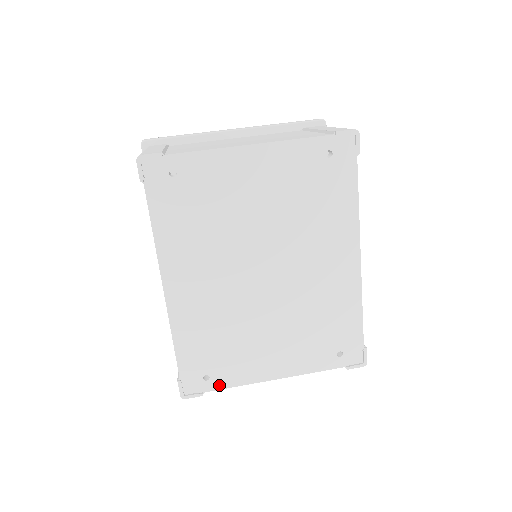
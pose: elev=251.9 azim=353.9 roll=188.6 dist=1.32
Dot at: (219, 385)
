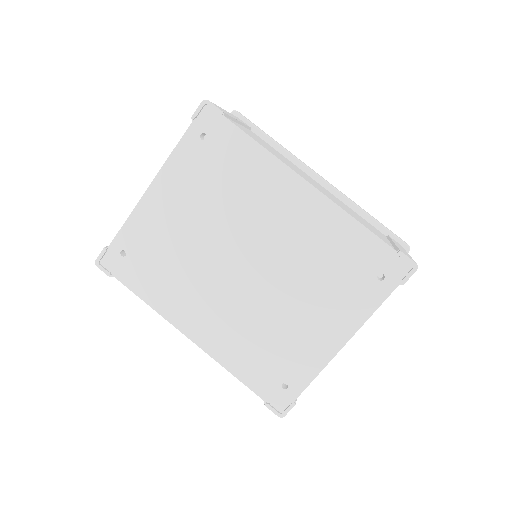
Dot at: (301, 385)
